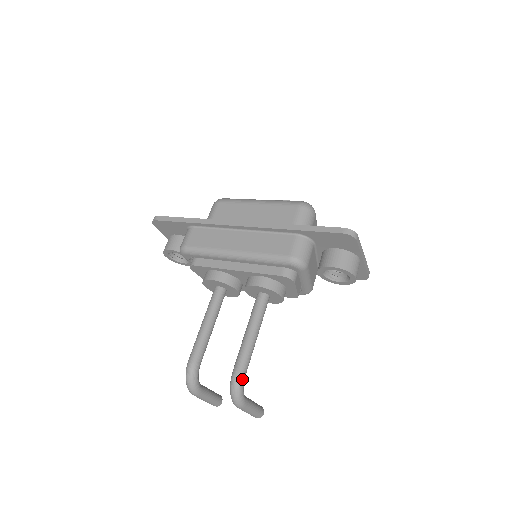
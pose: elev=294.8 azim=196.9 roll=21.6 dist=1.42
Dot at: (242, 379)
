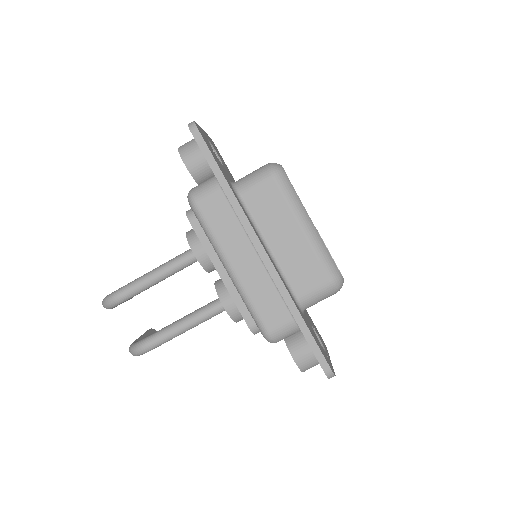
Dot at: occluded
